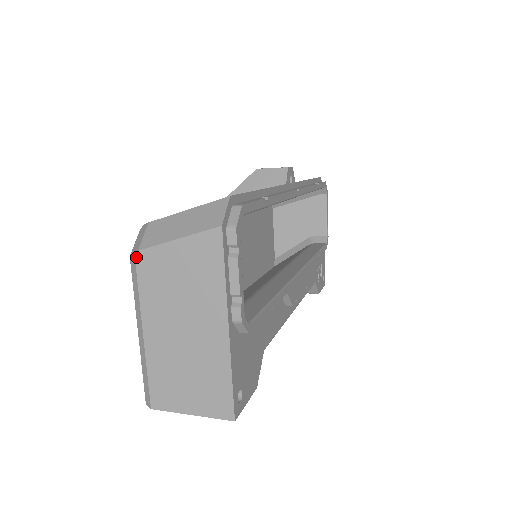
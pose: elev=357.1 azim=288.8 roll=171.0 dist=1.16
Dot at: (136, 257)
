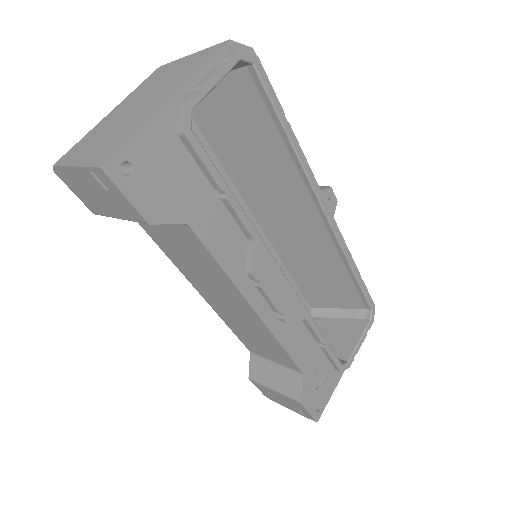
Dot at: (158, 69)
